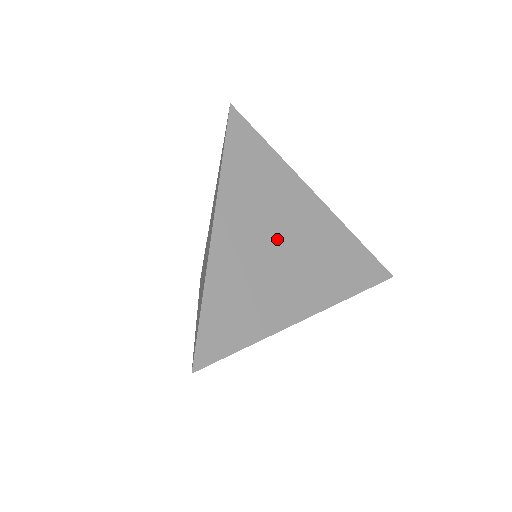
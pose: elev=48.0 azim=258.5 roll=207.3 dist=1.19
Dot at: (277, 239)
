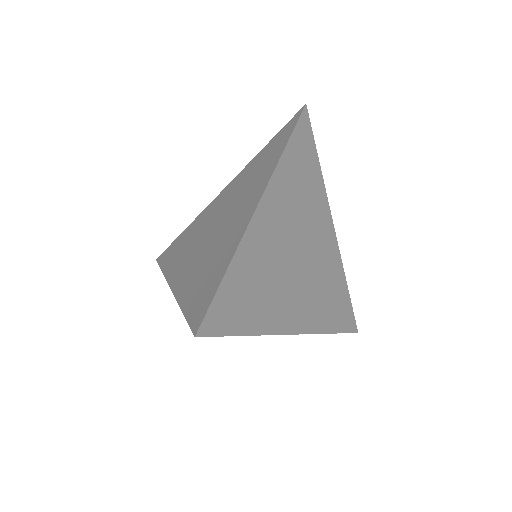
Dot at: (298, 245)
